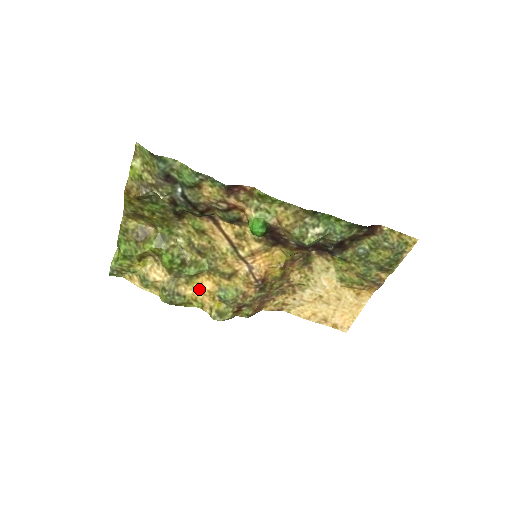
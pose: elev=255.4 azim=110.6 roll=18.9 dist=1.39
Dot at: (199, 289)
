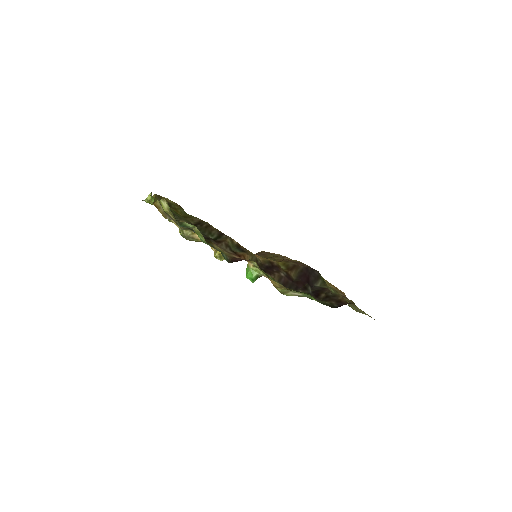
Dot at: occluded
